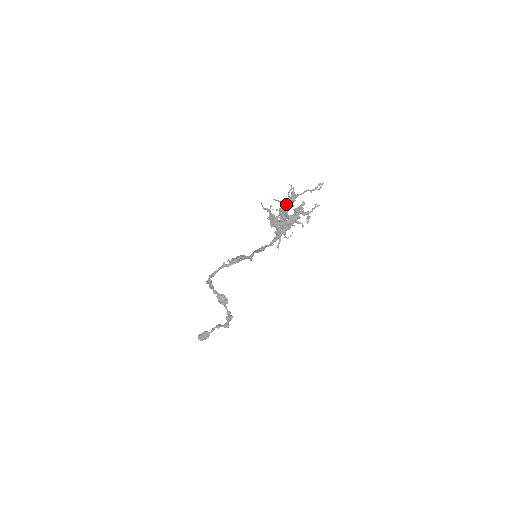
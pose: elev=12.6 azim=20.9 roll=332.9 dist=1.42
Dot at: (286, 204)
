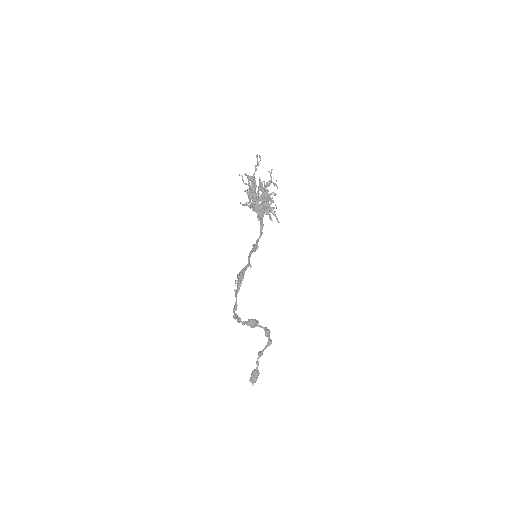
Dot at: (252, 189)
